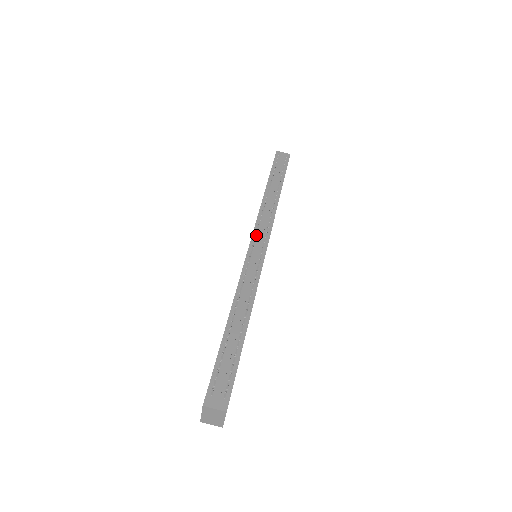
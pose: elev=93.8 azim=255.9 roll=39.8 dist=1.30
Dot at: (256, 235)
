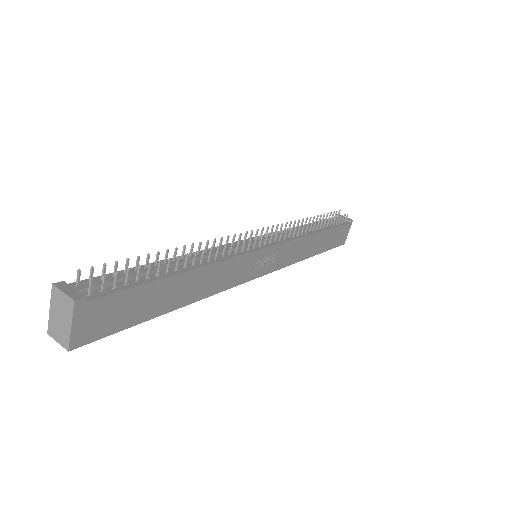
Dot at: (263, 228)
